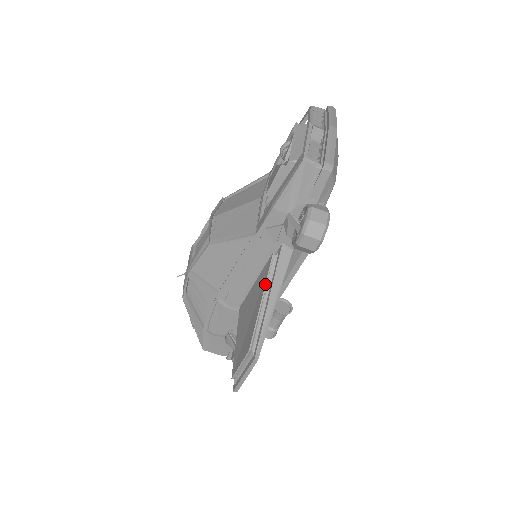
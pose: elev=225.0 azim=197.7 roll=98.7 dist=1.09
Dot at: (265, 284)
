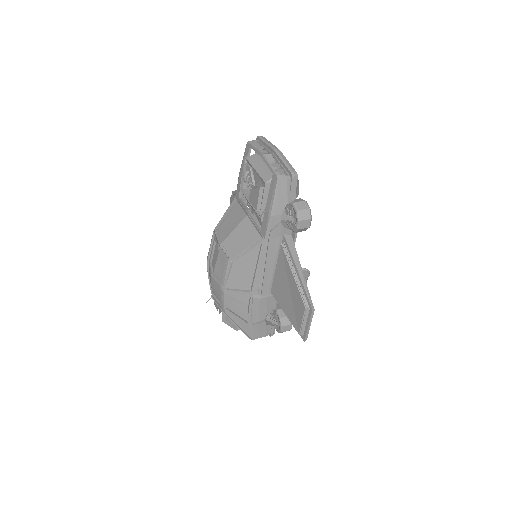
Dot at: (289, 264)
